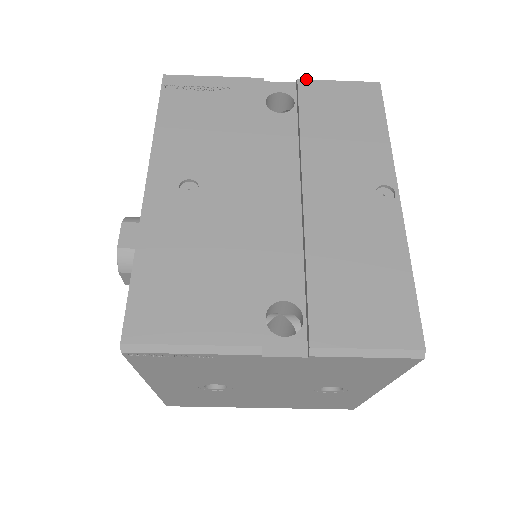
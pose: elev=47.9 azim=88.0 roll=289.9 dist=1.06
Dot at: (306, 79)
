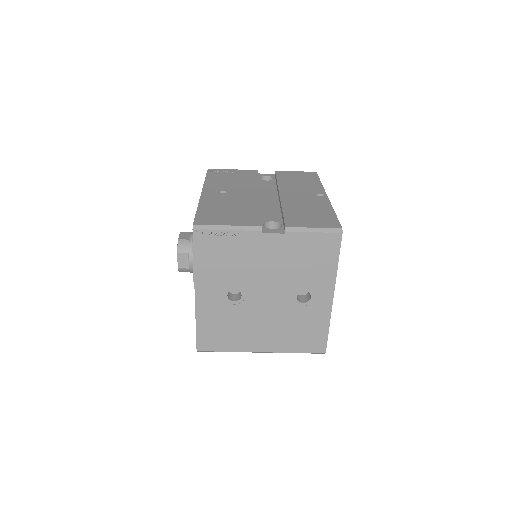
Dot at: (279, 171)
